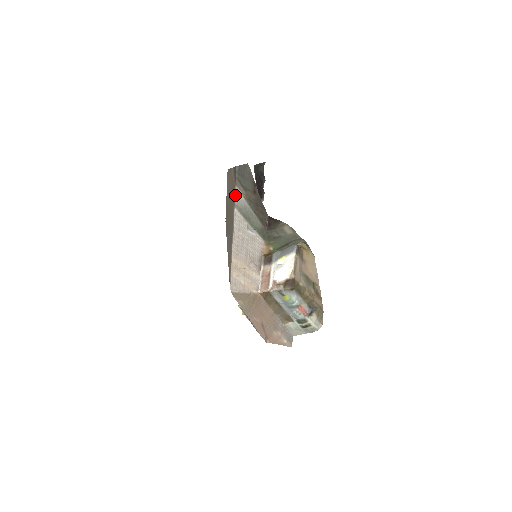
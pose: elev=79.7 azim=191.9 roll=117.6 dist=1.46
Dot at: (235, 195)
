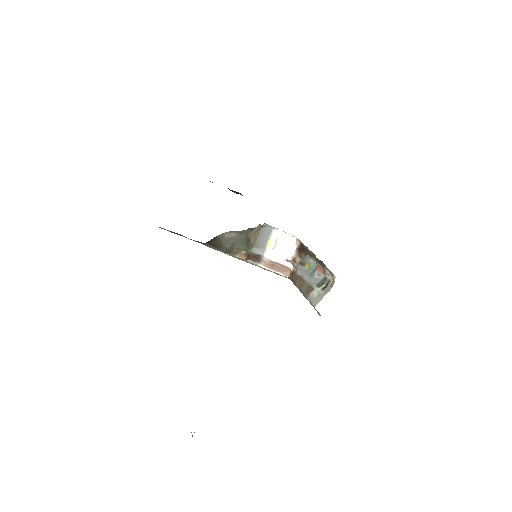
Dot at: (190, 239)
